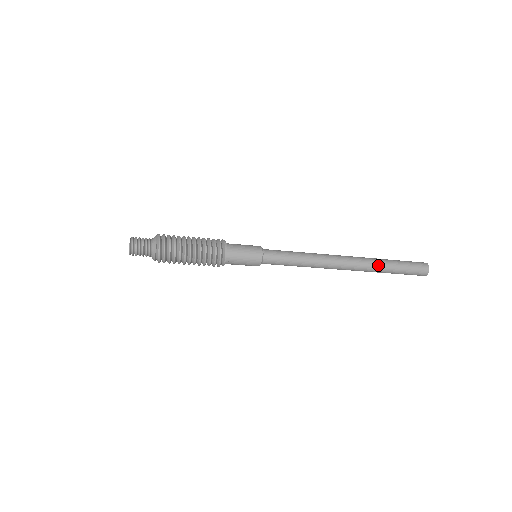
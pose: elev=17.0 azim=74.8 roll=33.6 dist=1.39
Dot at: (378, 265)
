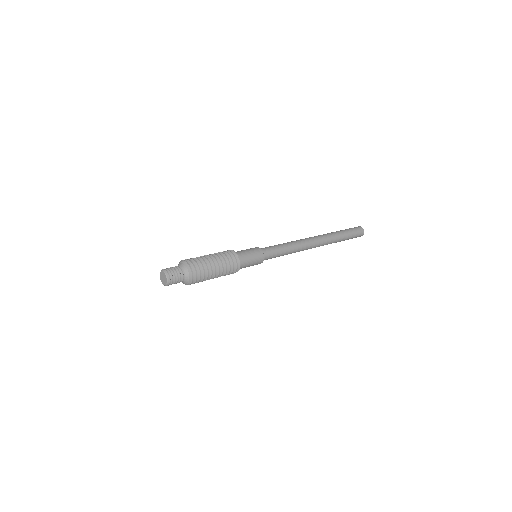
Dot at: (335, 238)
